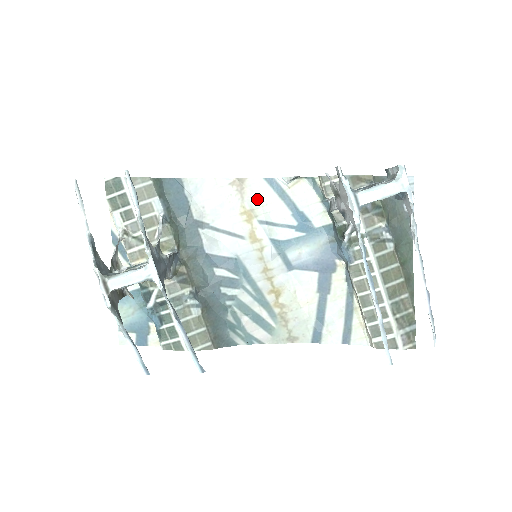
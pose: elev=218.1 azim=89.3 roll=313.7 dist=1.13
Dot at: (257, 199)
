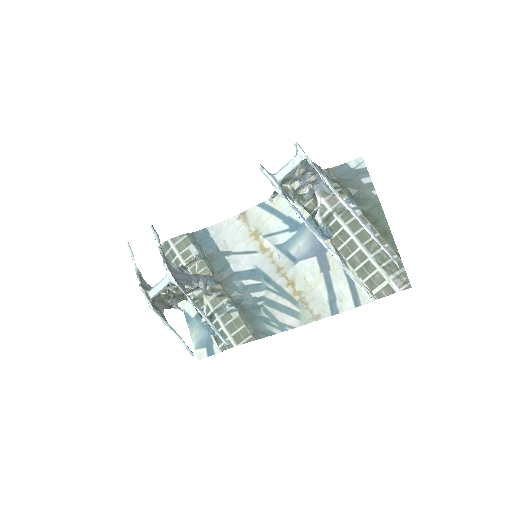
Dot at: (258, 221)
